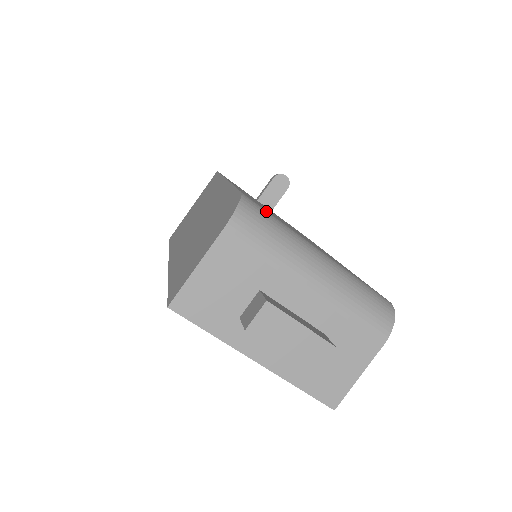
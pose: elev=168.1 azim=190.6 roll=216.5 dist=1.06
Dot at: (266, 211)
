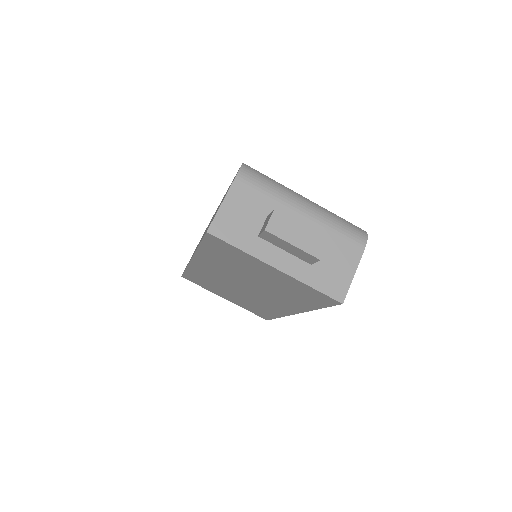
Dot at: occluded
